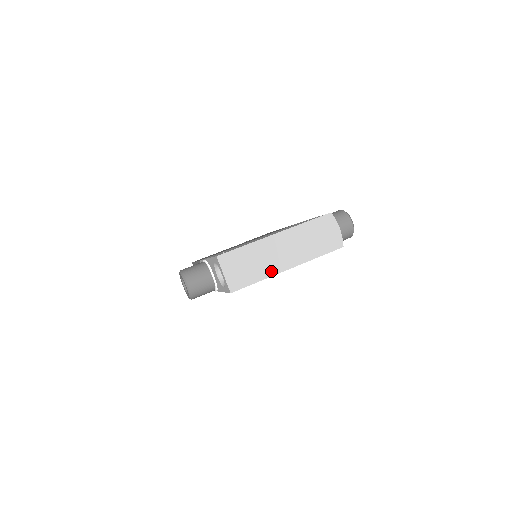
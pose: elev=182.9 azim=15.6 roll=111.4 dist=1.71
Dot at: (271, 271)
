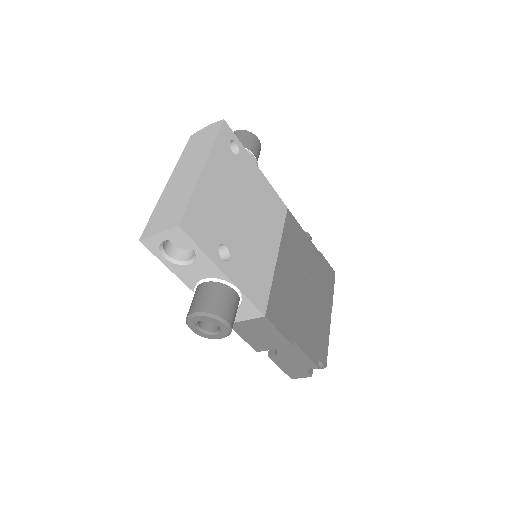
Dot at: (192, 184)
